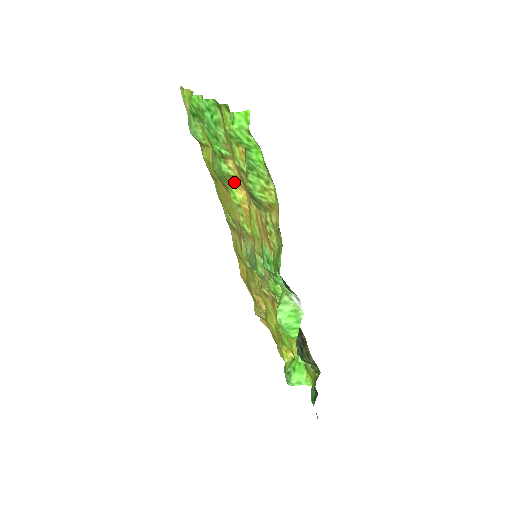
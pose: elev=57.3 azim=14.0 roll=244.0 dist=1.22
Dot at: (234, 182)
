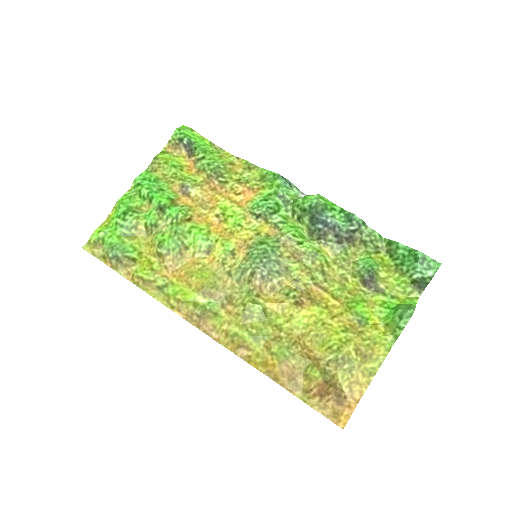
Dot at: (192, 218)
